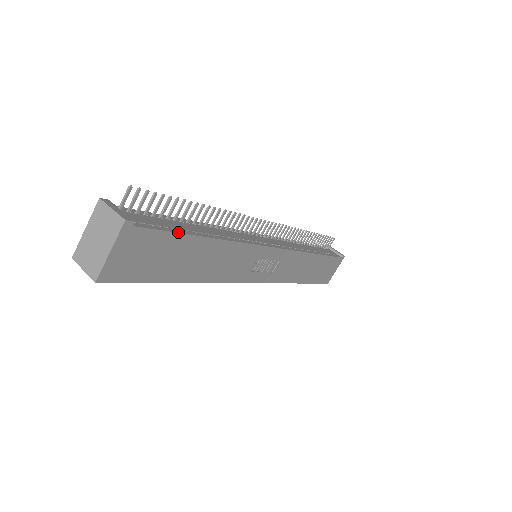
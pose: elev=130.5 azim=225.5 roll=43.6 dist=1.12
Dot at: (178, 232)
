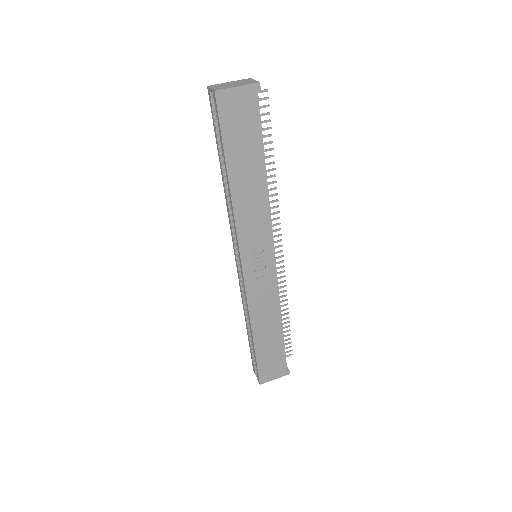
Dot at: (262, 135)
